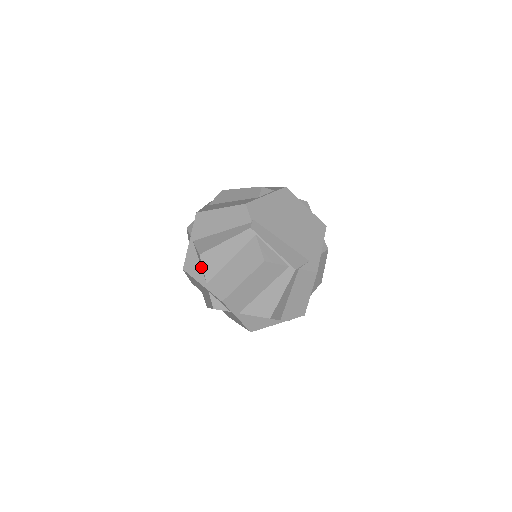
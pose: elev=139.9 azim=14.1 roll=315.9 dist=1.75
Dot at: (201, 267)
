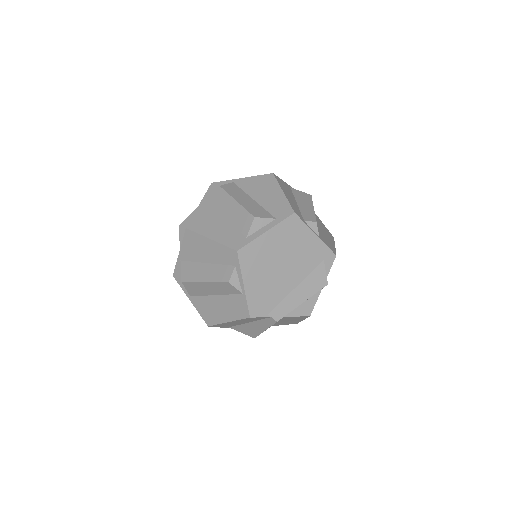
Dot at: occluded
